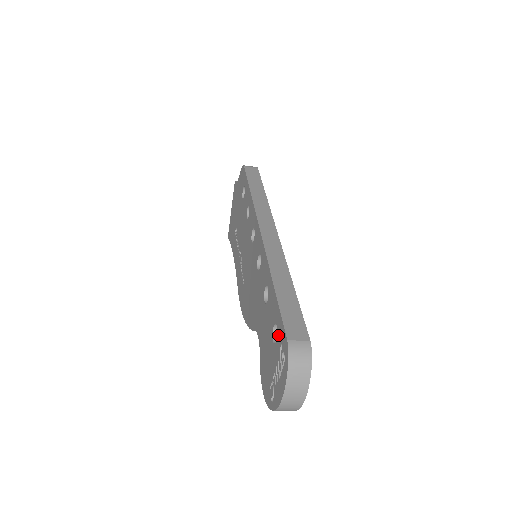
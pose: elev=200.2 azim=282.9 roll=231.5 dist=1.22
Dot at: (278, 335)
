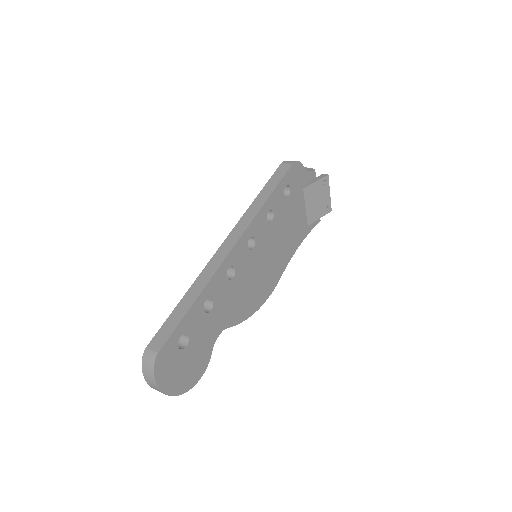
Dot at: occluded
